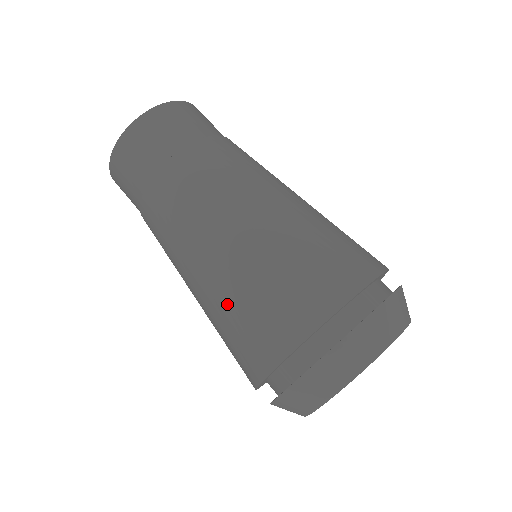
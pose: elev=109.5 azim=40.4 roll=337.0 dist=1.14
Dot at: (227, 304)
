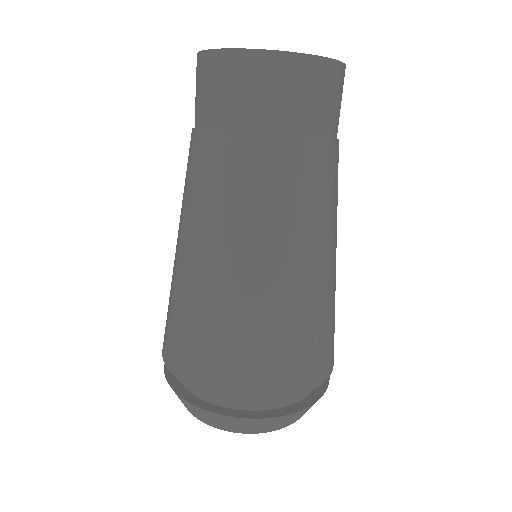
Dot at: occluded
